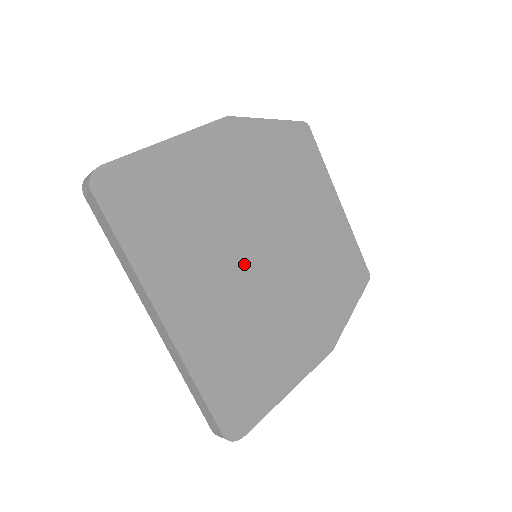
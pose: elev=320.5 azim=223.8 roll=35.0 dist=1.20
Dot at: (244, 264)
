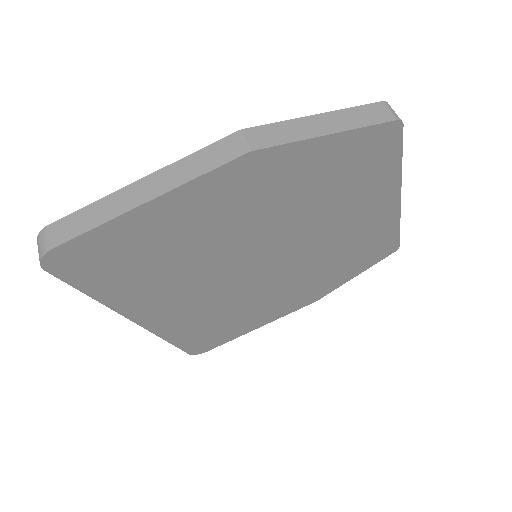
Dot at: (235, 275)
